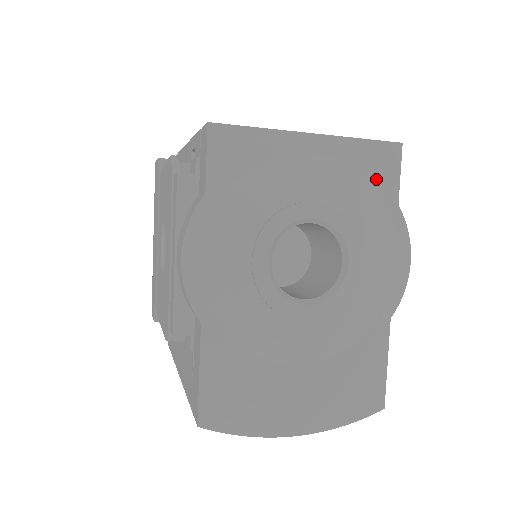
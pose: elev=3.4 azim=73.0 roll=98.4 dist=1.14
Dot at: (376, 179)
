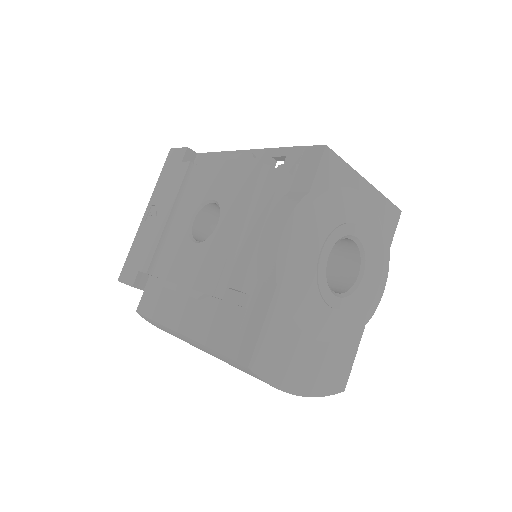
Dot at: (385, 227)
